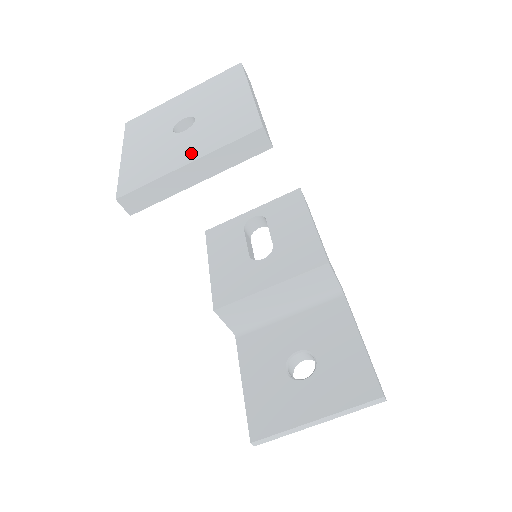
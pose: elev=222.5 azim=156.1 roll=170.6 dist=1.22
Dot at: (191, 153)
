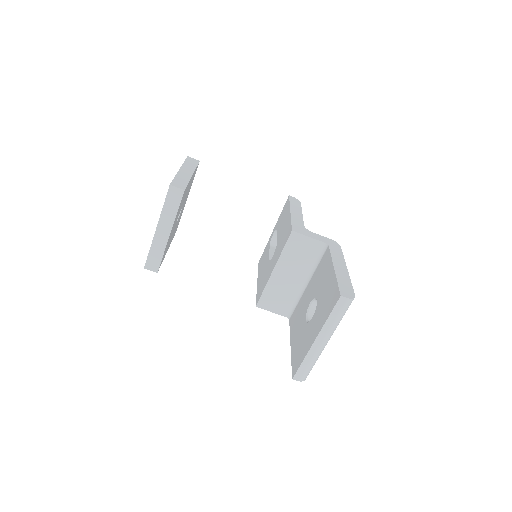
Dot at: occluded
